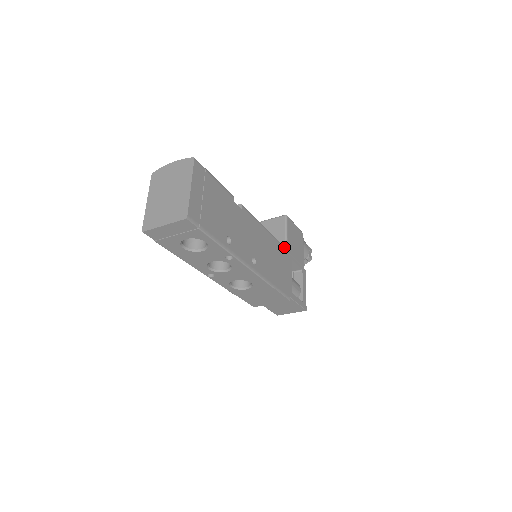
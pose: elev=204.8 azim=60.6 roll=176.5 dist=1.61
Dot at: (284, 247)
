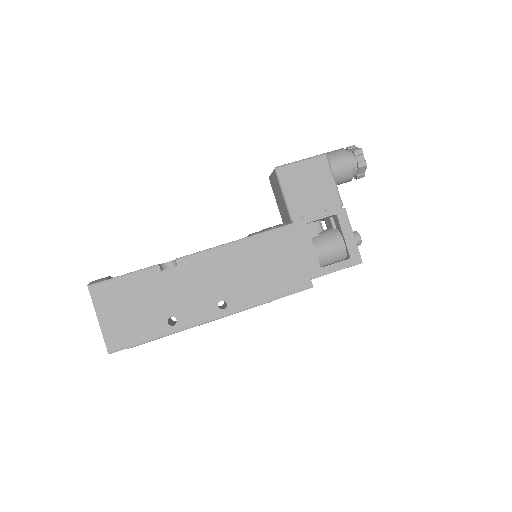
Dot at: (278, 229)
